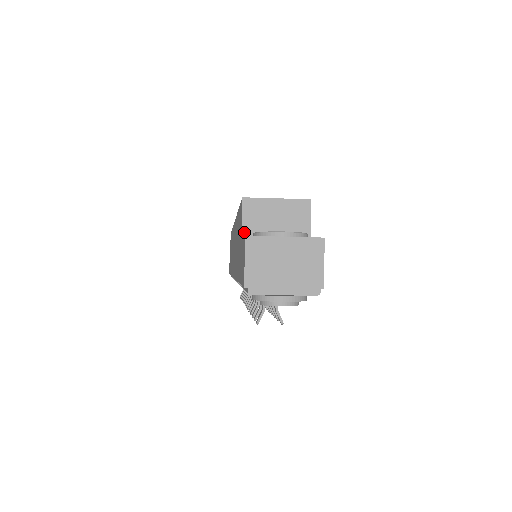
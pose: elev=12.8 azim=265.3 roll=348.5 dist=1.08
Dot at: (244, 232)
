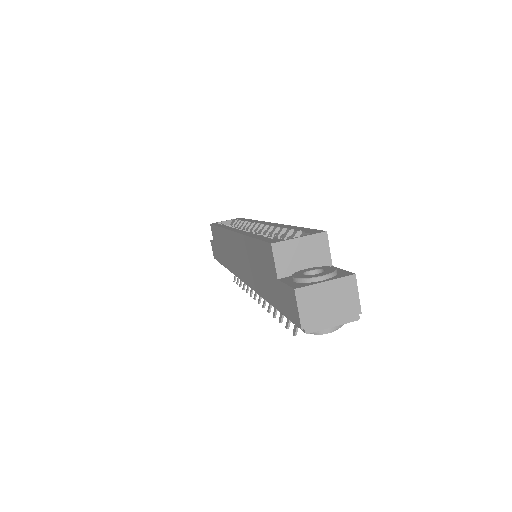
Dot at: (278, 272)
